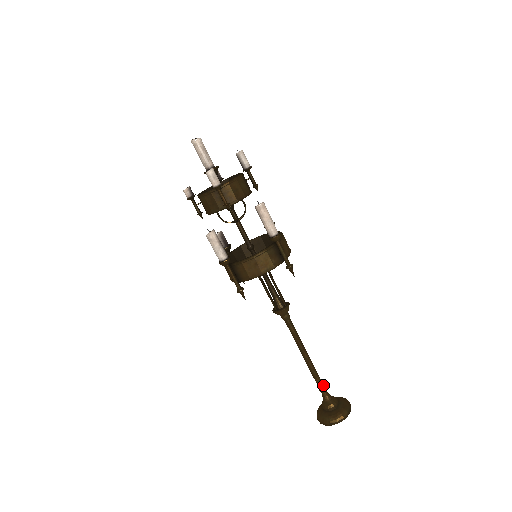
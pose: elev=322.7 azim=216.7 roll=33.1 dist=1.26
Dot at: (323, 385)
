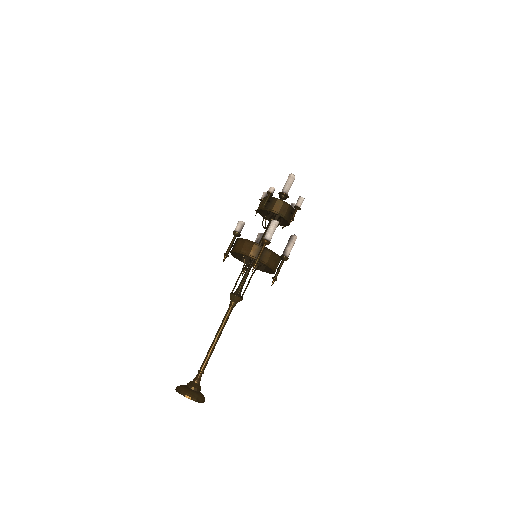
Dot at: (204, 369)
